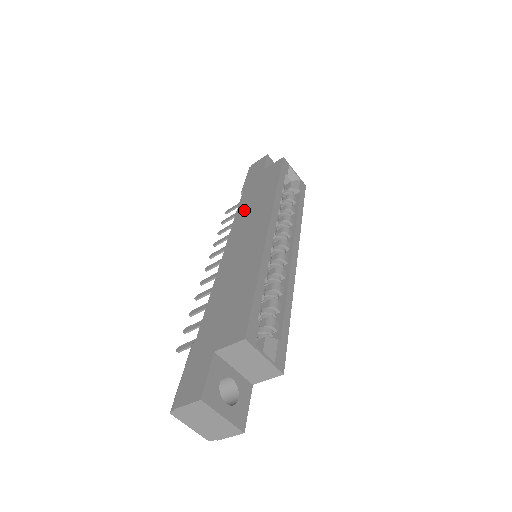
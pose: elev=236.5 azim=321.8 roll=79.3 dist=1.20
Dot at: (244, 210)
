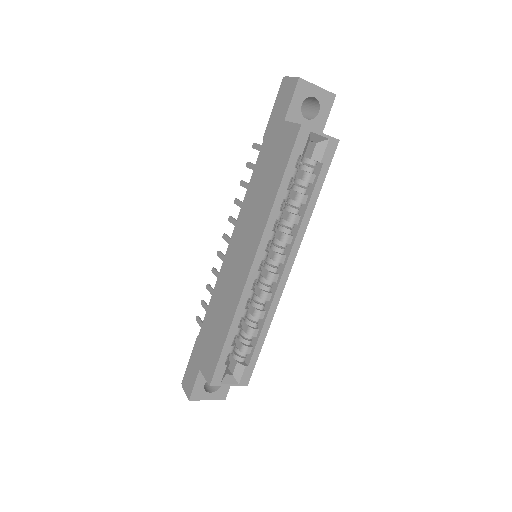
Dot at: (252, 194)
